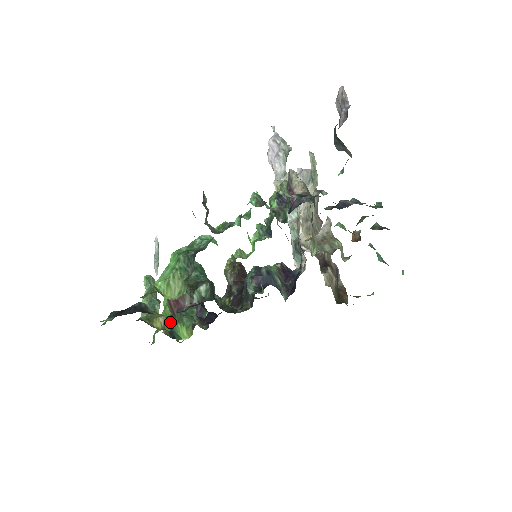
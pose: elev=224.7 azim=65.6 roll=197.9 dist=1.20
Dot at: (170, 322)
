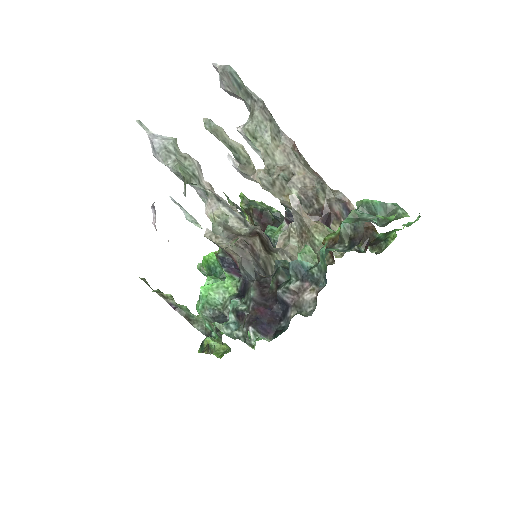
Dot at: occluded
